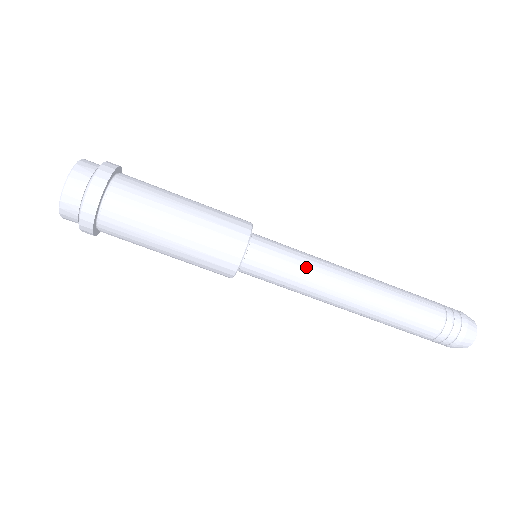
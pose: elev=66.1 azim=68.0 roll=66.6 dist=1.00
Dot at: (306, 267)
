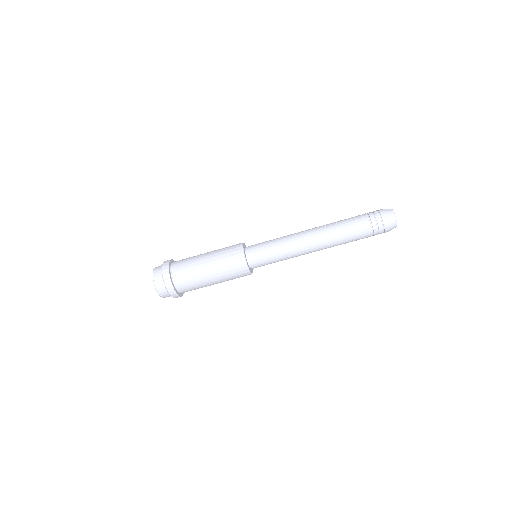
Dot at: (279, 244)
